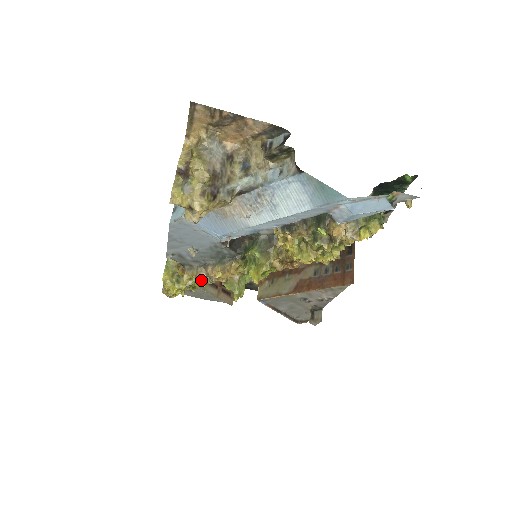
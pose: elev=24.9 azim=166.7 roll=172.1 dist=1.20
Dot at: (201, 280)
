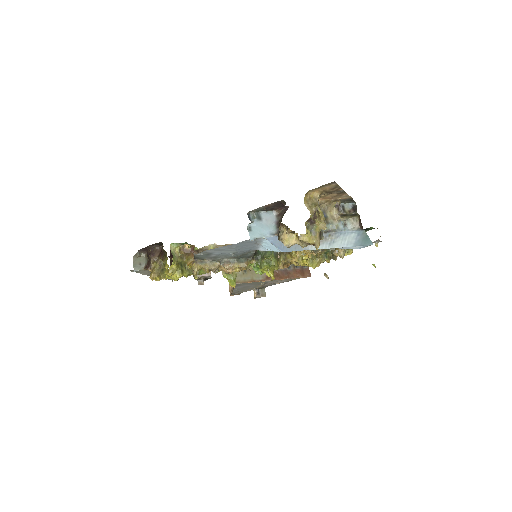
Dot at: occluded
